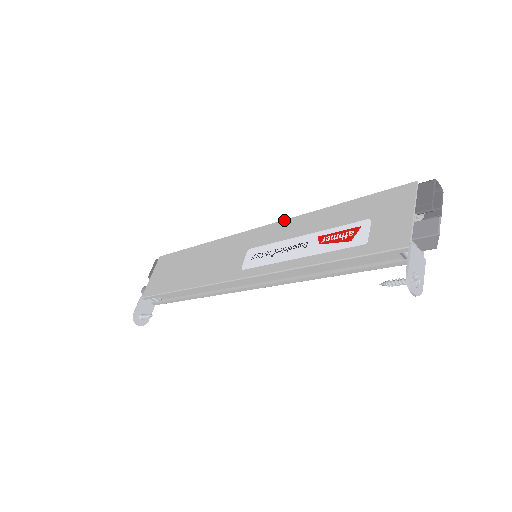
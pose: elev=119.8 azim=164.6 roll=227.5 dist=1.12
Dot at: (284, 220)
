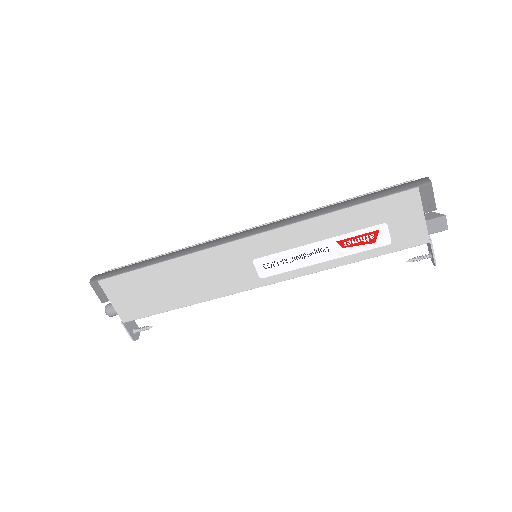
Dot at: (281, 228)
